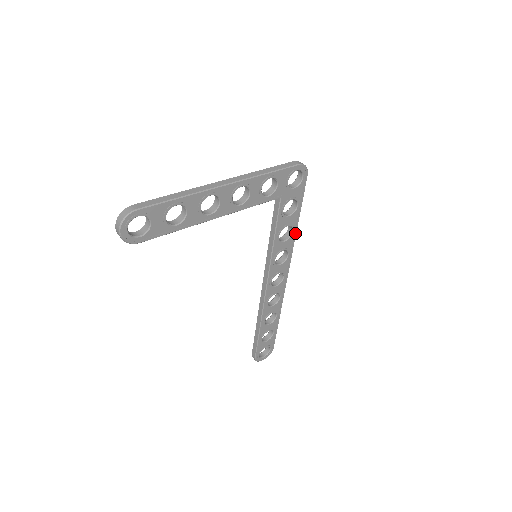
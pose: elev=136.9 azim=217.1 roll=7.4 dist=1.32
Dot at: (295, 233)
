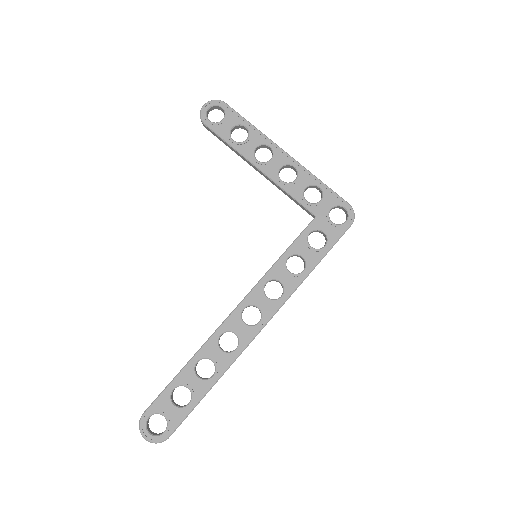
Dot at: (304, 277)
